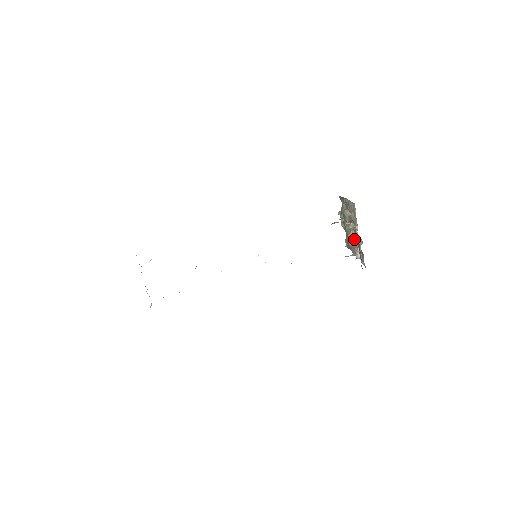
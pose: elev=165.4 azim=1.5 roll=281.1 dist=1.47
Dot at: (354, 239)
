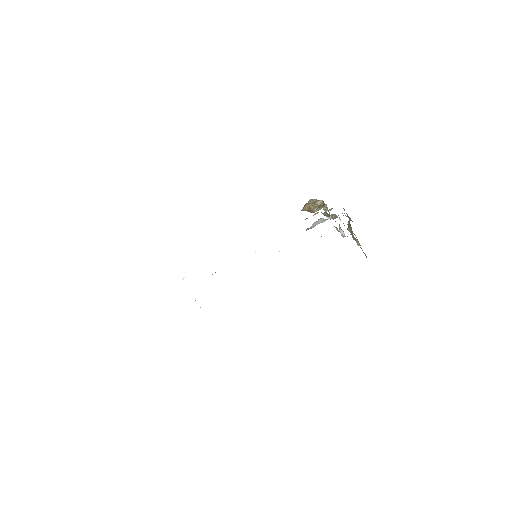
Dot at: occluded
